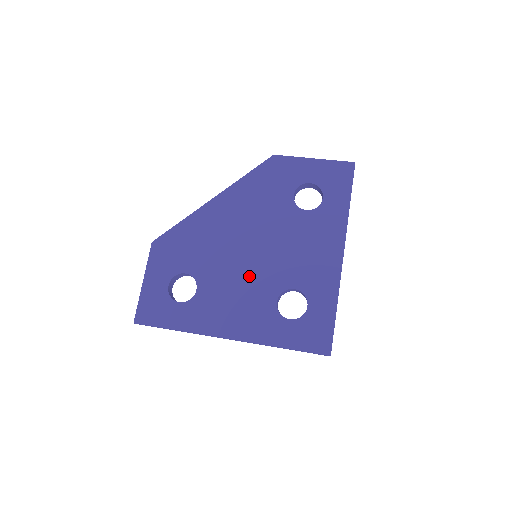
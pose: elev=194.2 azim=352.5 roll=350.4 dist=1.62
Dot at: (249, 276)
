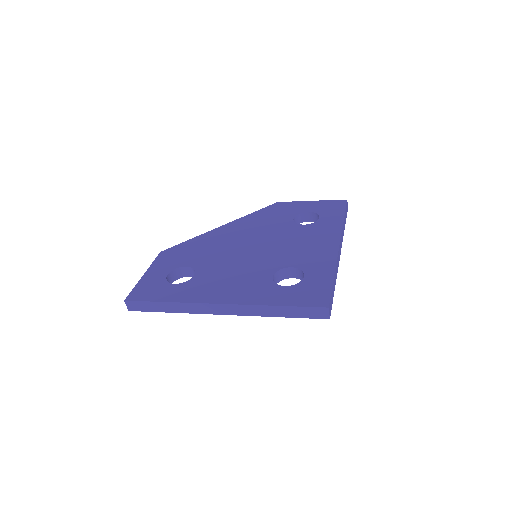
Dot at: (247, 263)
